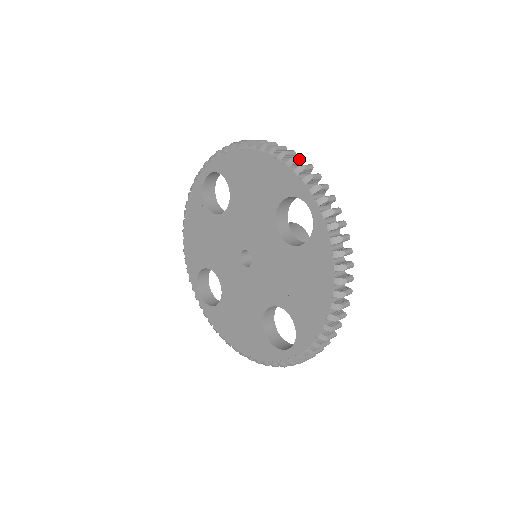
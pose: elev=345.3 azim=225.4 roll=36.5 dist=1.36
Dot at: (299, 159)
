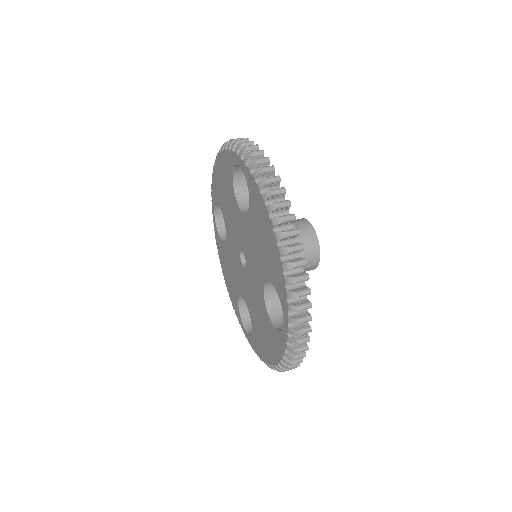
Dot at: occluded
